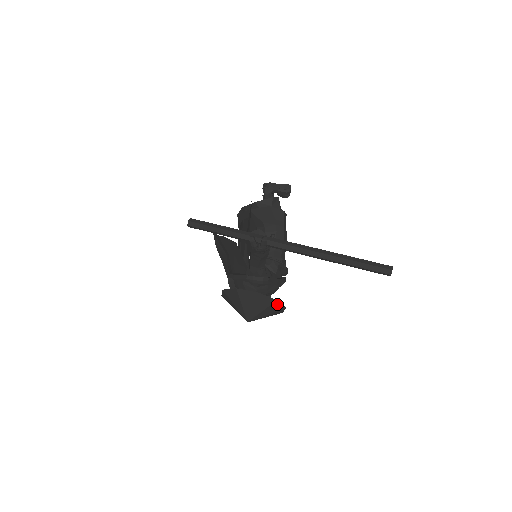
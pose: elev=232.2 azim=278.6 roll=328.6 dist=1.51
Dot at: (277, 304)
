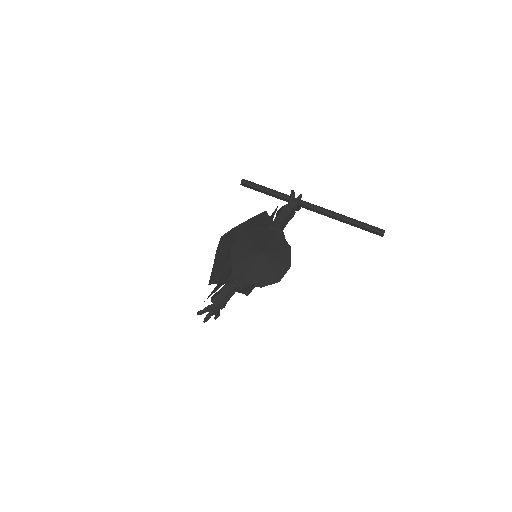
Dot at: (288, 253)
